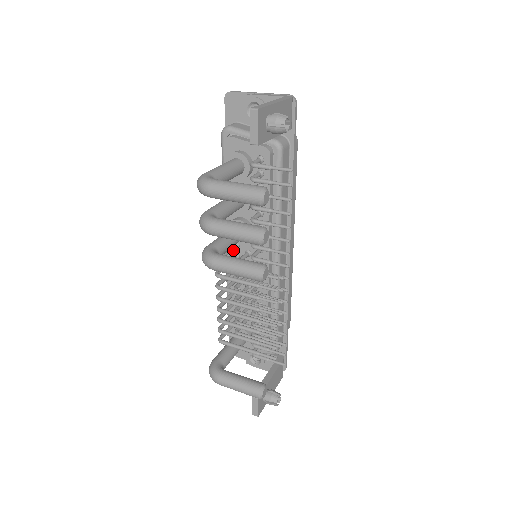
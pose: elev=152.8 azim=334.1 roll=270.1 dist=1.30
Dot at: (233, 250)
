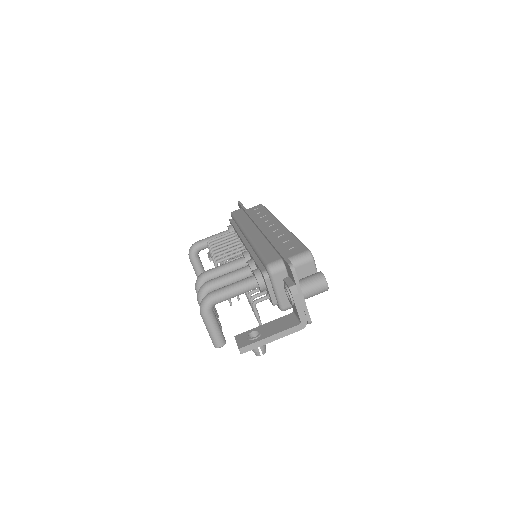
Dot at: occluded
